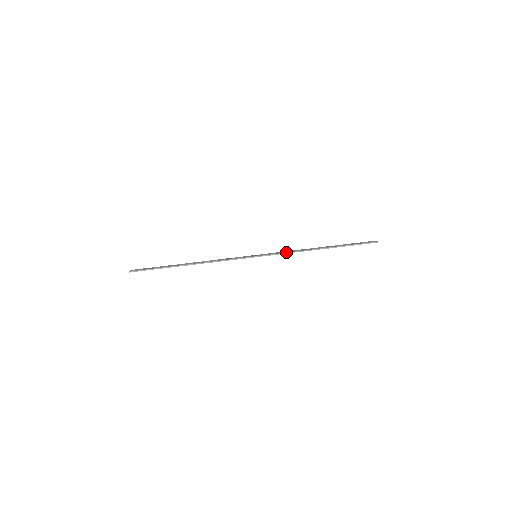
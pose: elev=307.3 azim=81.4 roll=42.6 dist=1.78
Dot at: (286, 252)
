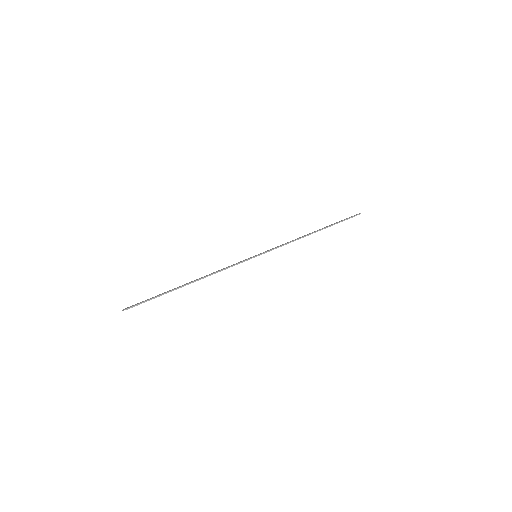
Dot at: (285, 243)
